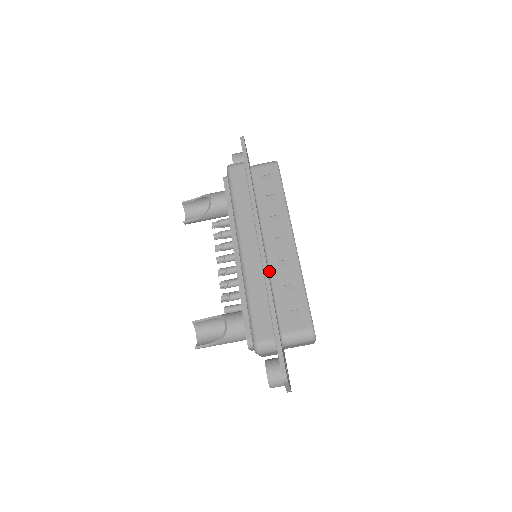
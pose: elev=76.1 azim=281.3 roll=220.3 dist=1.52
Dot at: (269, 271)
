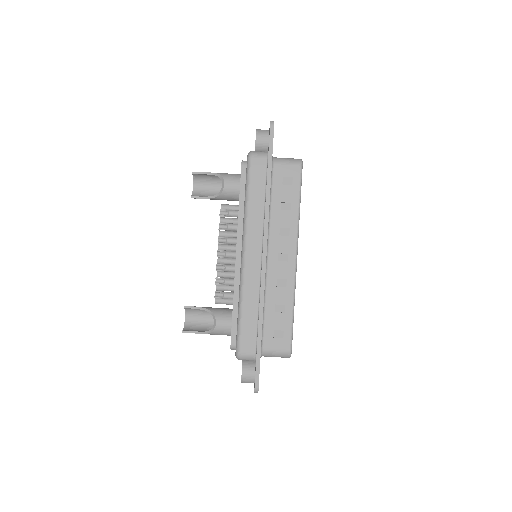
Dot at: (265, 287)
